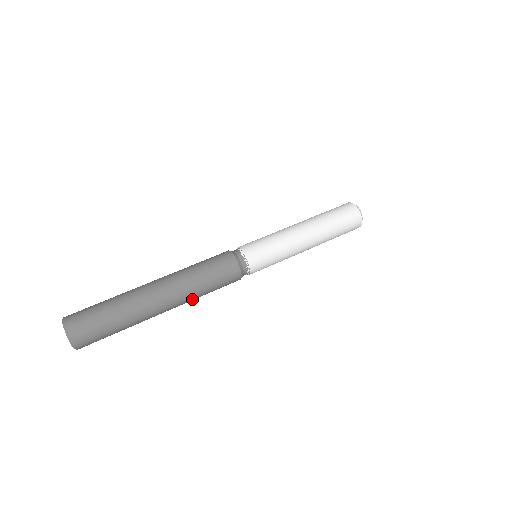
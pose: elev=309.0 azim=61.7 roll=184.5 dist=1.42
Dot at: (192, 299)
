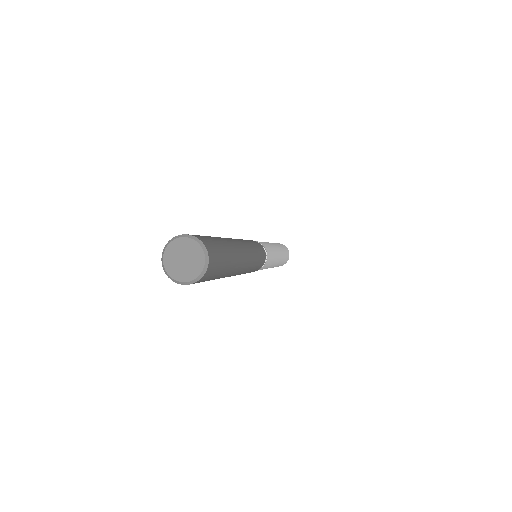
Dot at: (250, 249)
